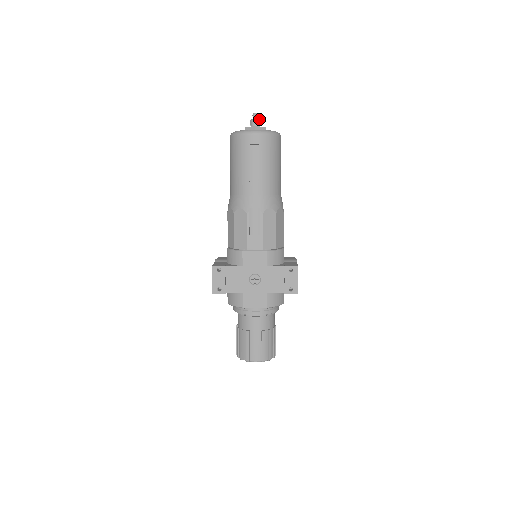
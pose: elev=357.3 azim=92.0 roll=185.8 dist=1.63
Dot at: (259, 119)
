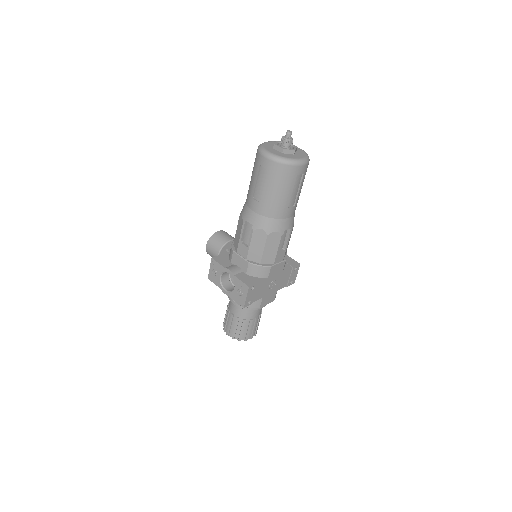
Dot at: (292, 138)
